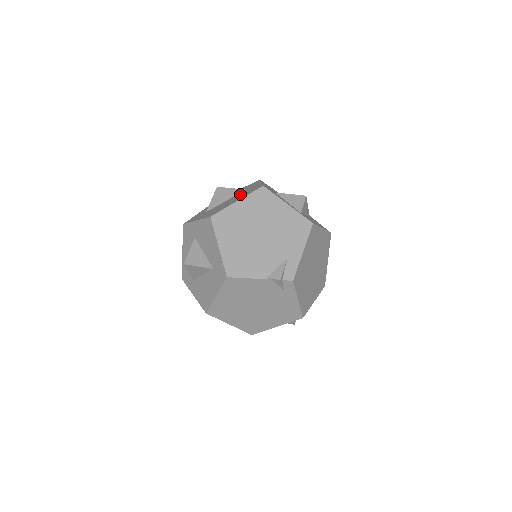
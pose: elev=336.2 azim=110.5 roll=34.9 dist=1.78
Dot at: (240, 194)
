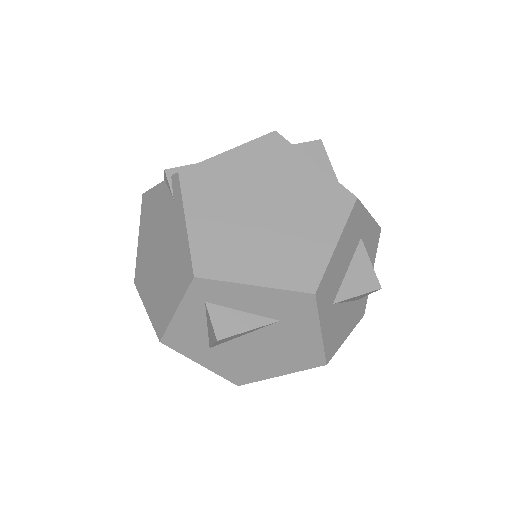
Dot at: occluded
